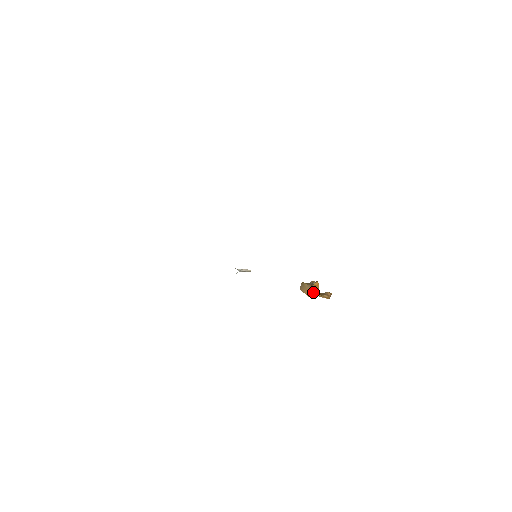
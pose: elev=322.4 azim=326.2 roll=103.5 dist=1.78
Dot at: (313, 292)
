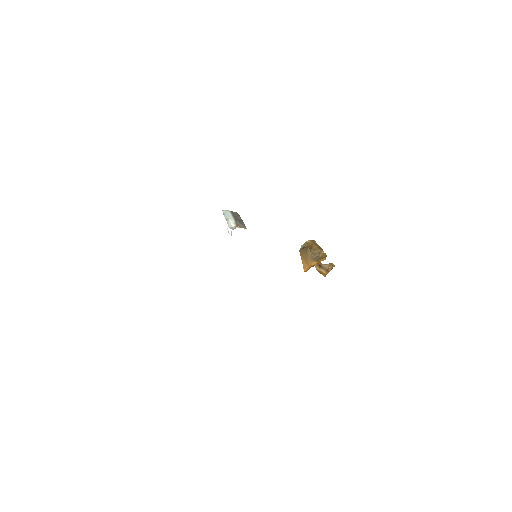
Dot at: (312, 265)
